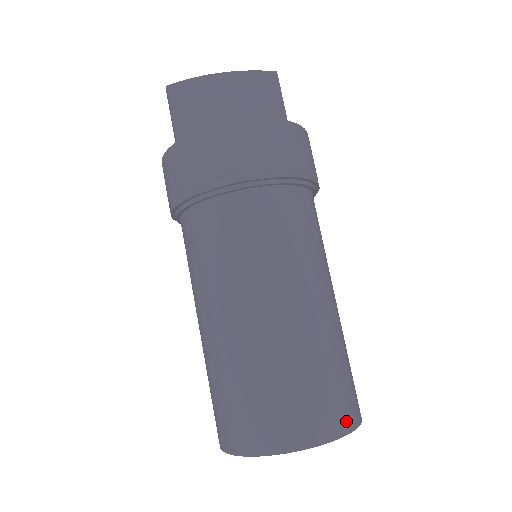
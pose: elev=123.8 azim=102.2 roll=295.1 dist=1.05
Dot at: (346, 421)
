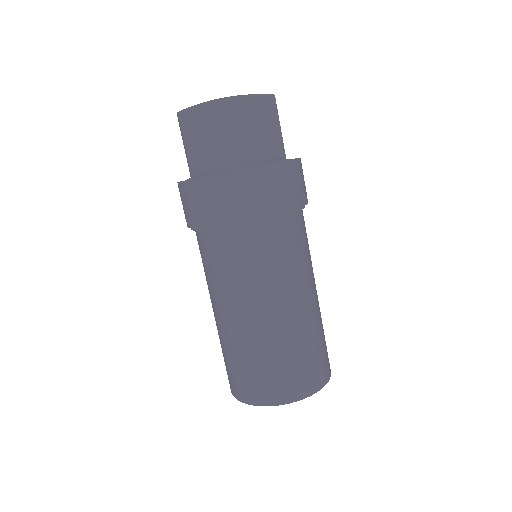
Dot at: (321, 381)
